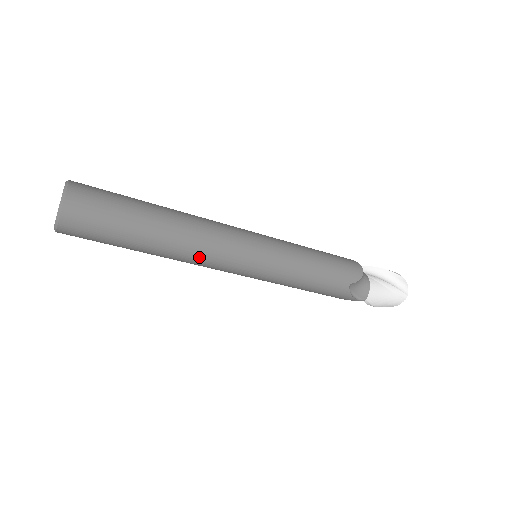
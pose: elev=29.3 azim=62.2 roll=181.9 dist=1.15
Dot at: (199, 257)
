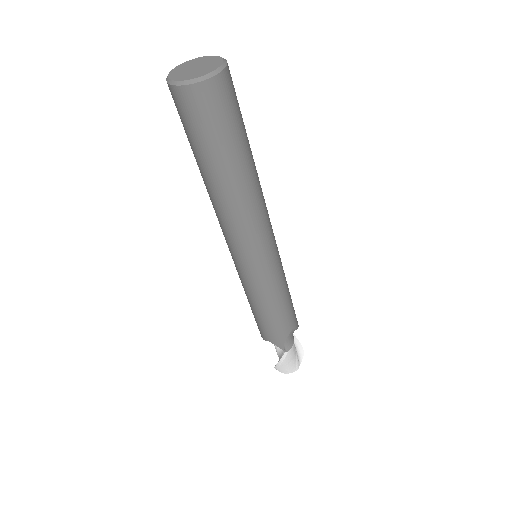
Dot at: (249, 218)
